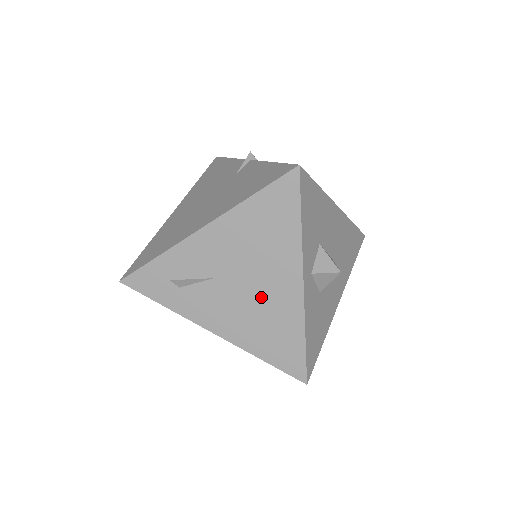
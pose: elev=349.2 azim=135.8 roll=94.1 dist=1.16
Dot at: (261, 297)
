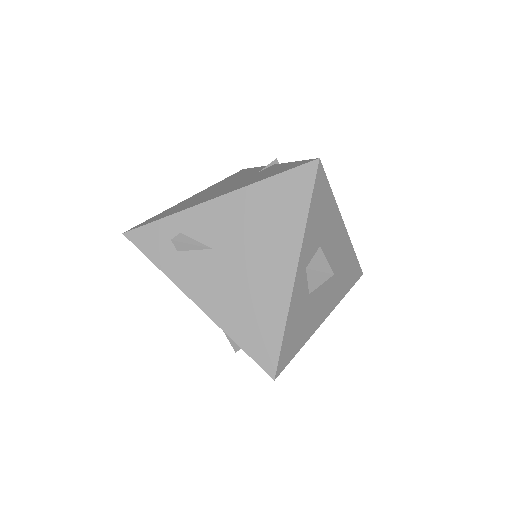
Dot at: (252, 277)
